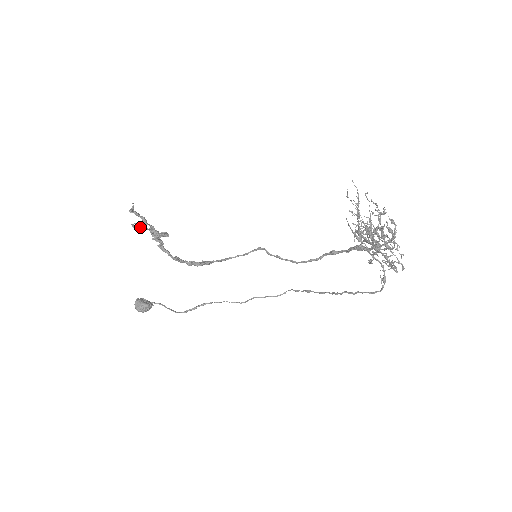
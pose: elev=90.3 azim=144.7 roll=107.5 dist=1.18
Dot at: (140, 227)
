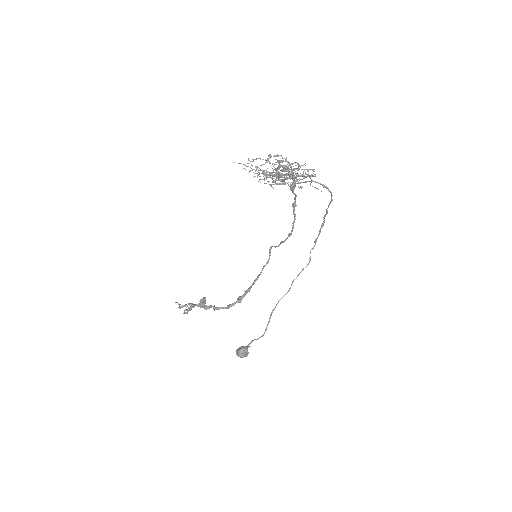
Dot at: (188, 310)
